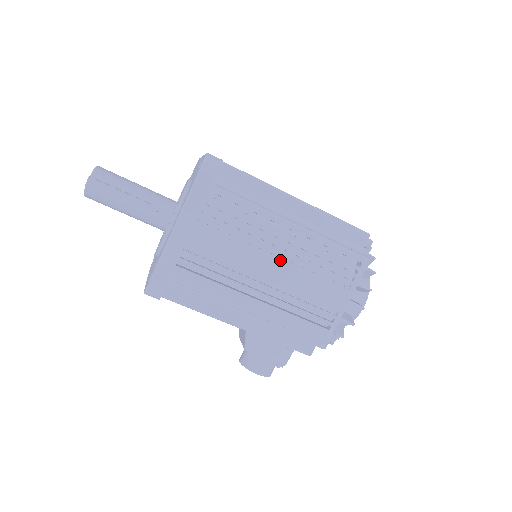
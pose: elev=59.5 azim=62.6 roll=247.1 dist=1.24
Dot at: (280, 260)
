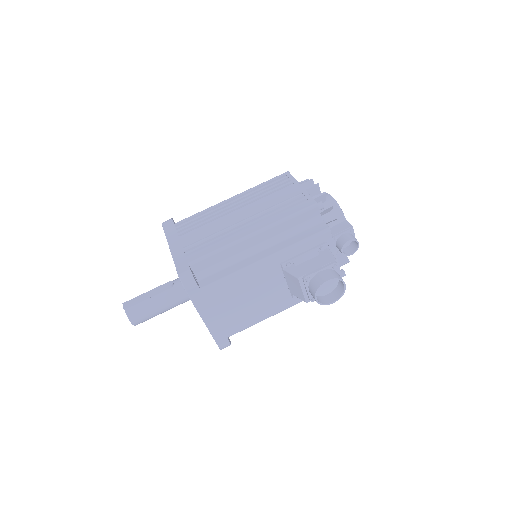
Dot at: (241, 209)
